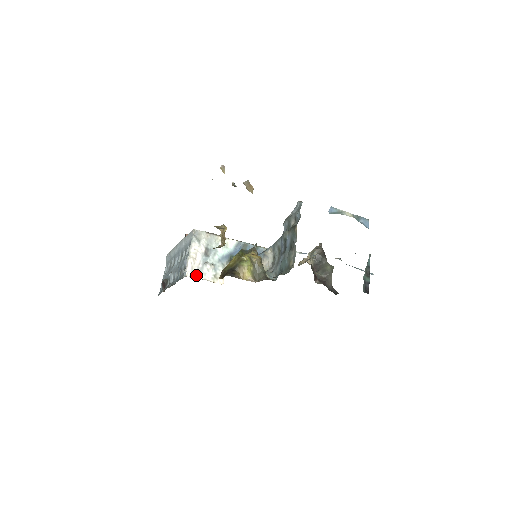
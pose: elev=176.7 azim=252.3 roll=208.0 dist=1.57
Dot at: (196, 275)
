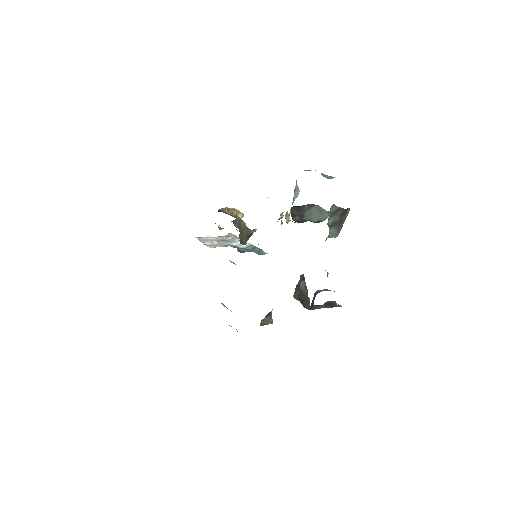
Dot at: (200, 240)
